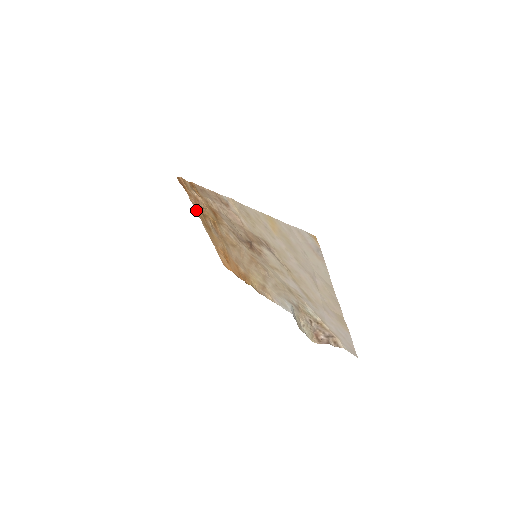
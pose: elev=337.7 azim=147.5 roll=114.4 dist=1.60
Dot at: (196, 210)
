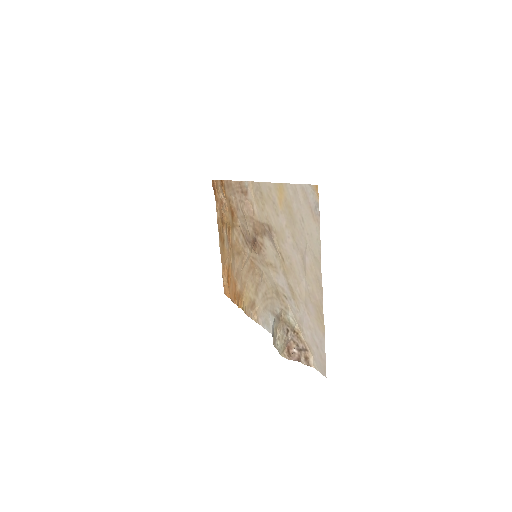
Dot at: (218, 220)
